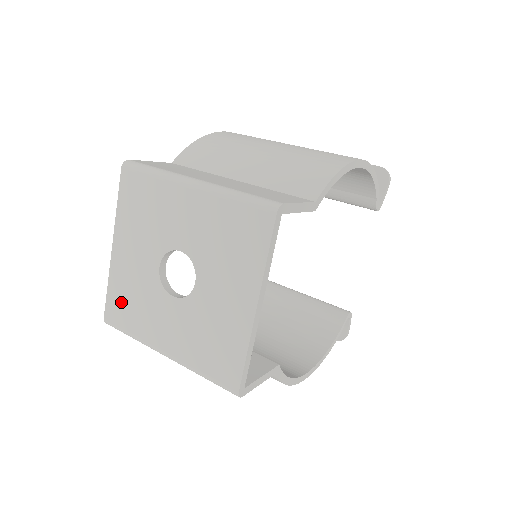
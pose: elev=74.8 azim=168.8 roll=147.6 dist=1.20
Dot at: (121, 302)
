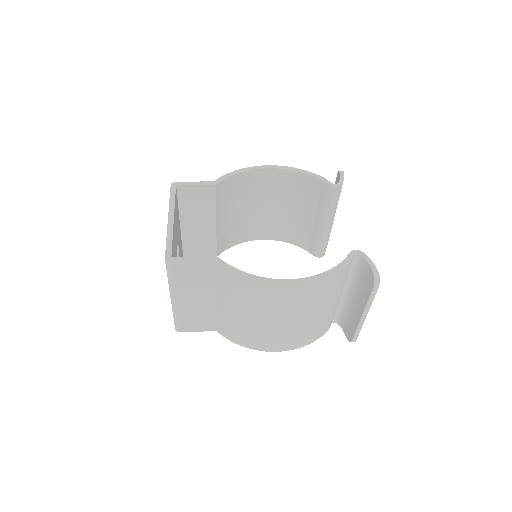
Dot at: occluded
